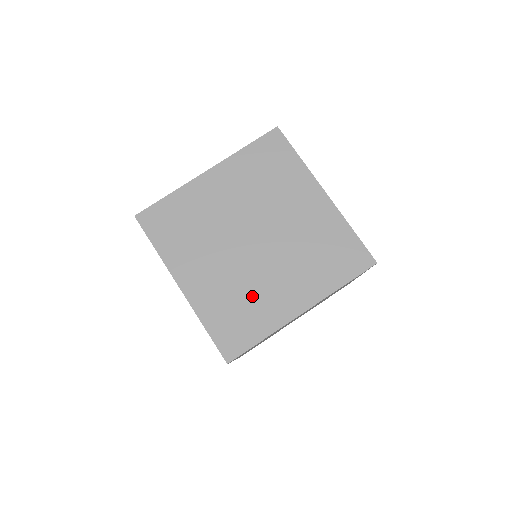
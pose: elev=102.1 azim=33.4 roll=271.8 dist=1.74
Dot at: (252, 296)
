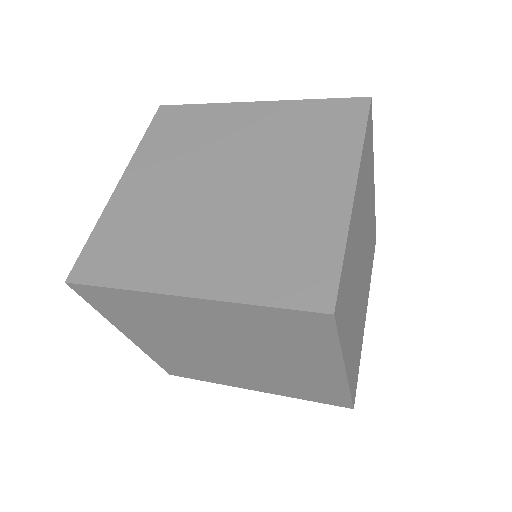
Dot at: (160, 237)
